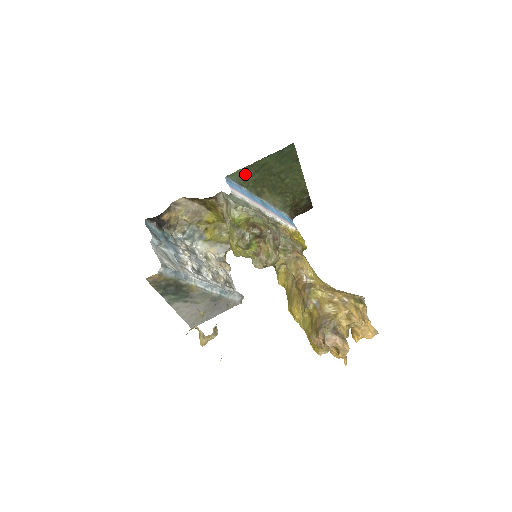
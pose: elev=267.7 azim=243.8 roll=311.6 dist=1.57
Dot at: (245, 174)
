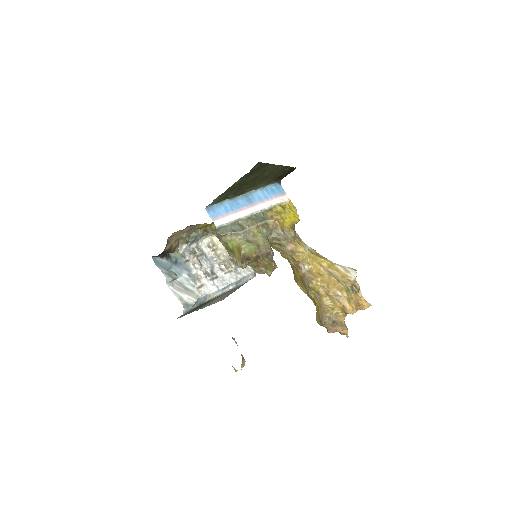
Dot at: (222, 197)
